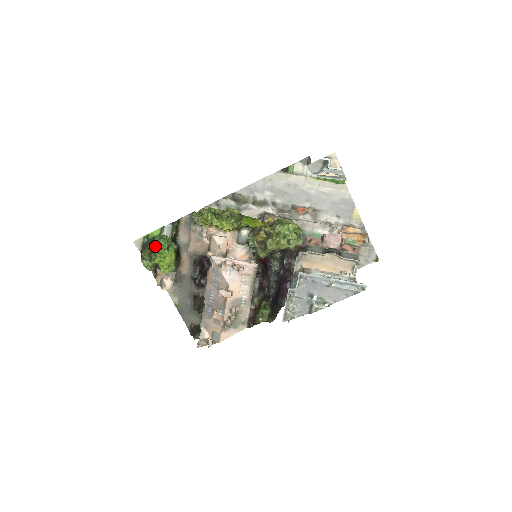
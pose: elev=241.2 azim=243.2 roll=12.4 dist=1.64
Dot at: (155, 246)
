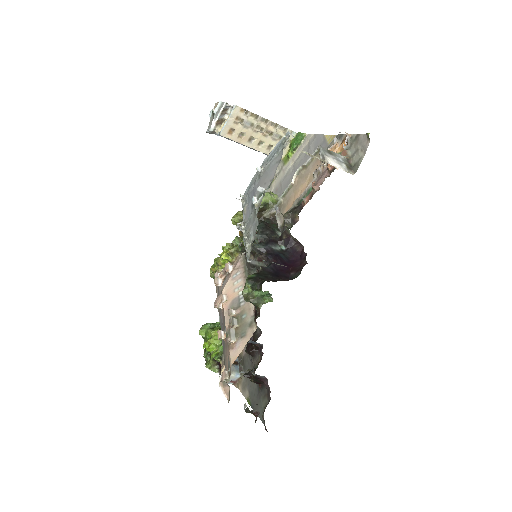
Dot at: (199, 331)
